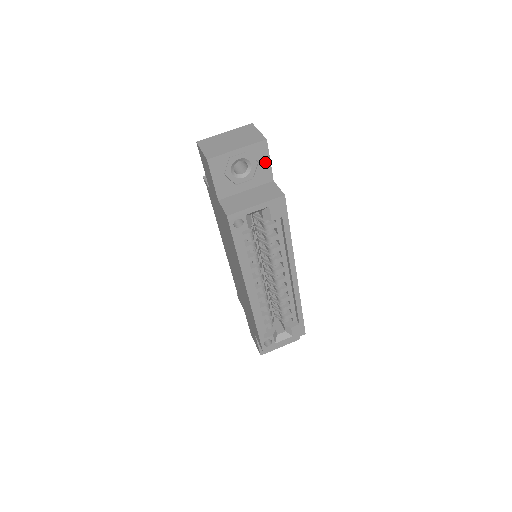
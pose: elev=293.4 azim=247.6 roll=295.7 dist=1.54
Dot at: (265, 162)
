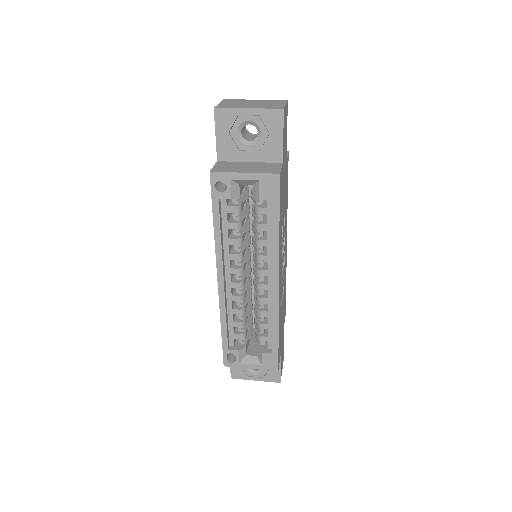
Dot at: (277, 136)
